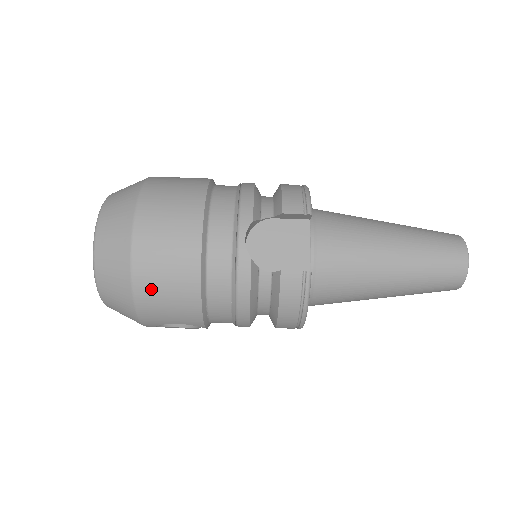
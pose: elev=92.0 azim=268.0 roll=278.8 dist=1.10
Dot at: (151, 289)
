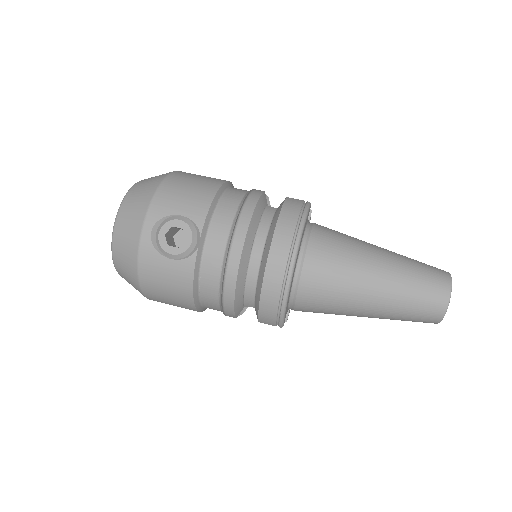
Dot at: (181, 179)
